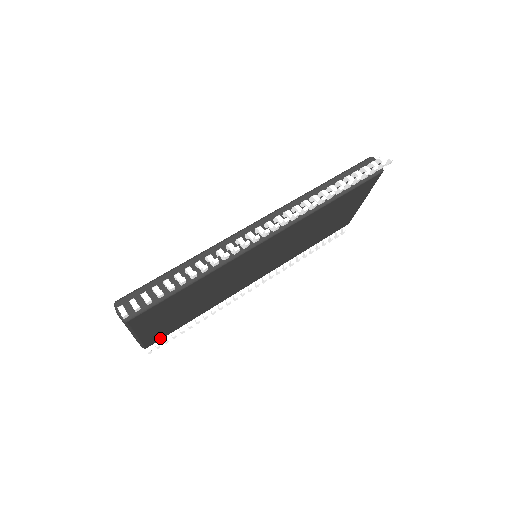
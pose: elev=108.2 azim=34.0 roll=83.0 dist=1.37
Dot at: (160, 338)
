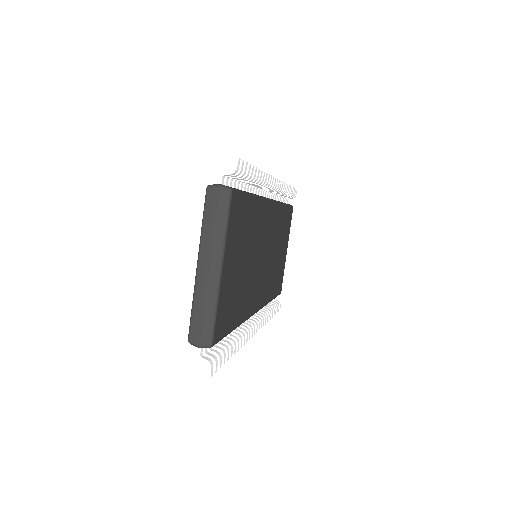
Dot at: (220, 334)
